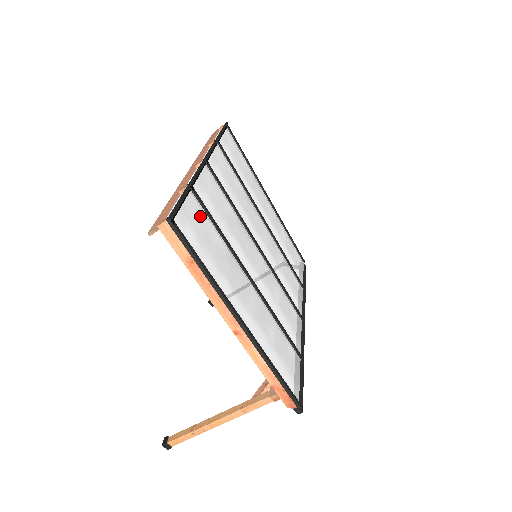
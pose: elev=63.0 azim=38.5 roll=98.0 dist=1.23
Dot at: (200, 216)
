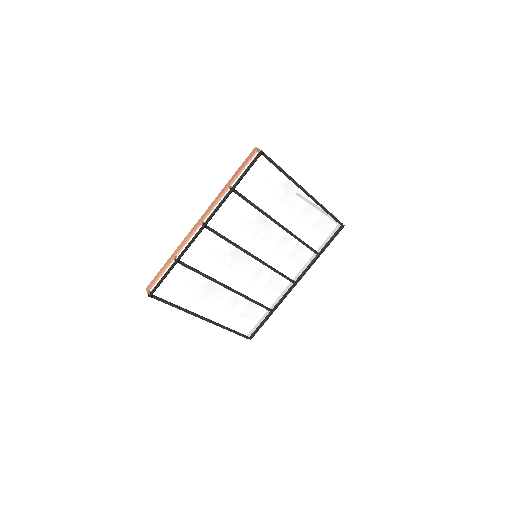
Dot at: (183, 275)
